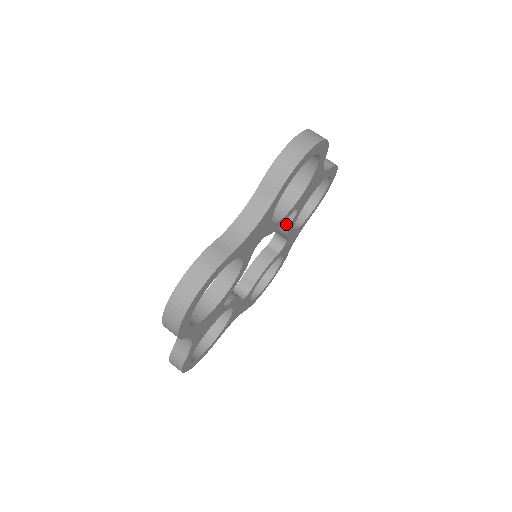
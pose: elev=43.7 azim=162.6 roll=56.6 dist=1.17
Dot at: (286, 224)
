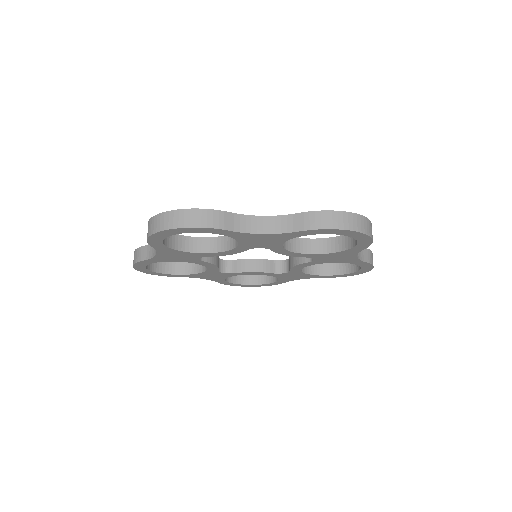
Dot at: occluded
